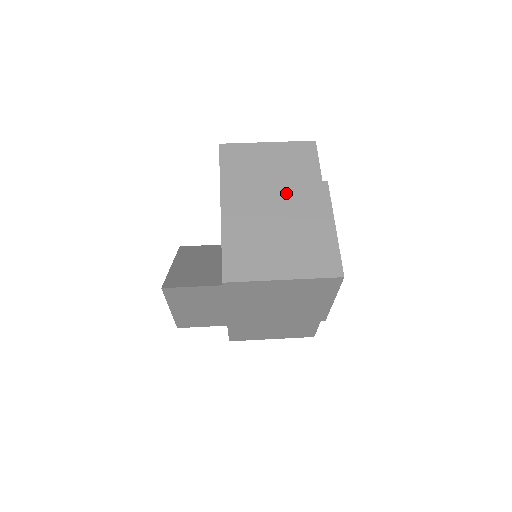
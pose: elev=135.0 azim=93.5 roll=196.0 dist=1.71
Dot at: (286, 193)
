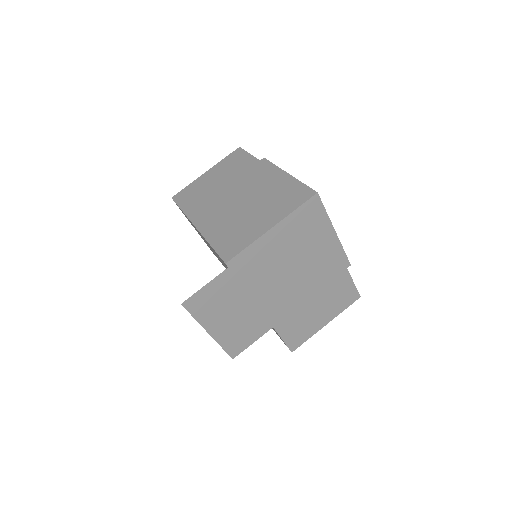
Dot at: (238, 185)
